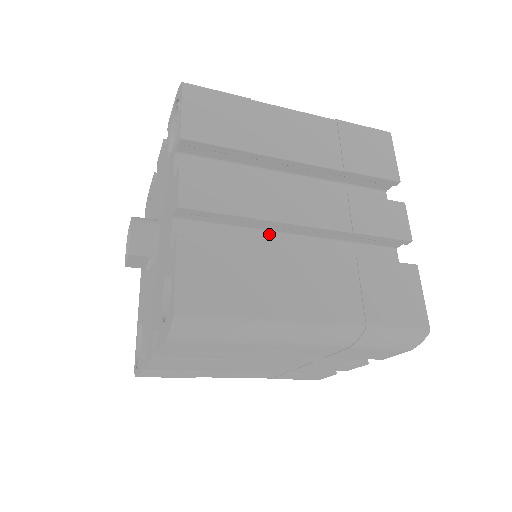
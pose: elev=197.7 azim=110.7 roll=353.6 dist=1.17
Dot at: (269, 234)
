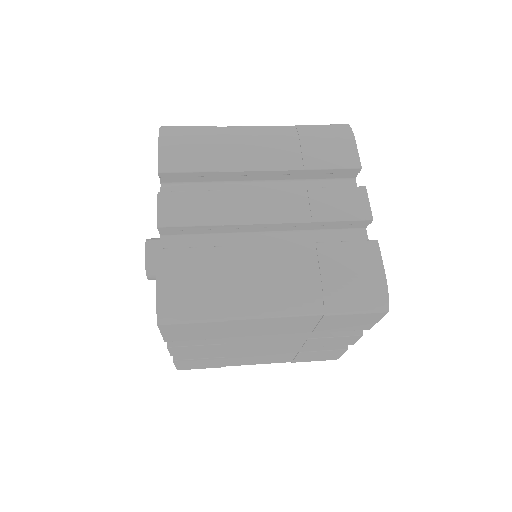
Dot at: occluded
